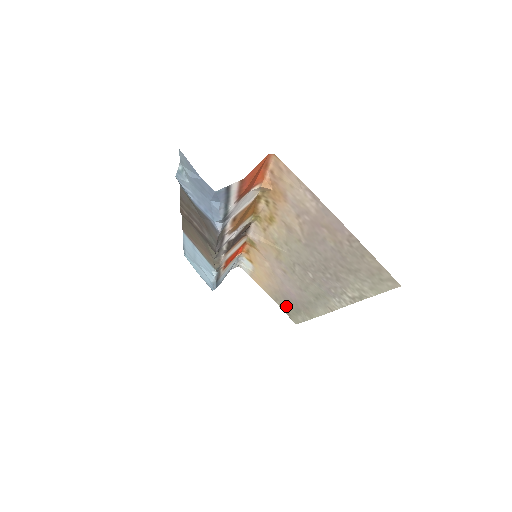
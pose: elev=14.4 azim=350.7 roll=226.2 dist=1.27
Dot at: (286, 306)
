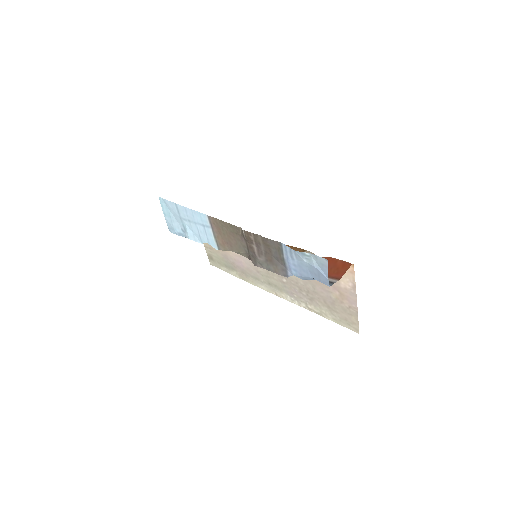
Dot at: (217, 257)
